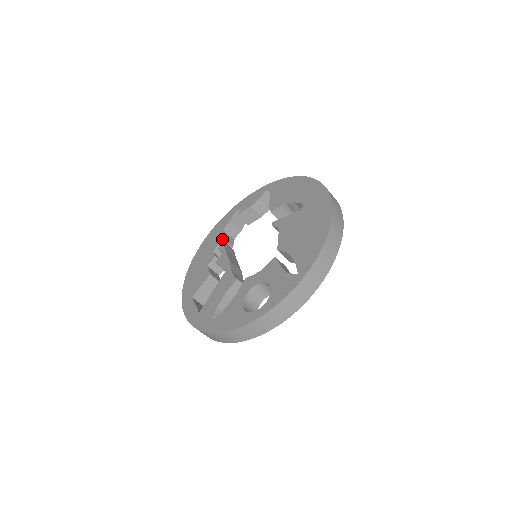
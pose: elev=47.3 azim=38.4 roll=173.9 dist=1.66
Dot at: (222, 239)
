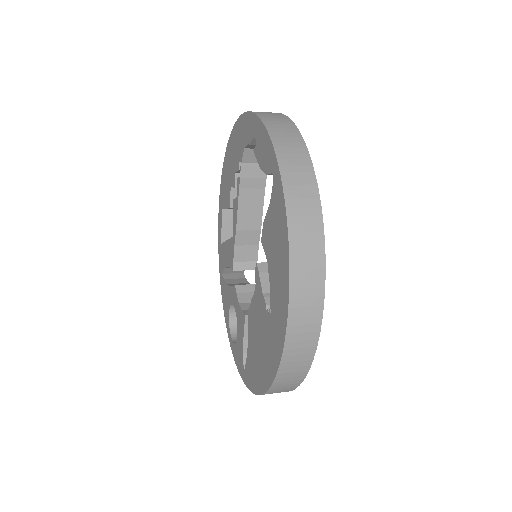
Dot at: (244, 162)
